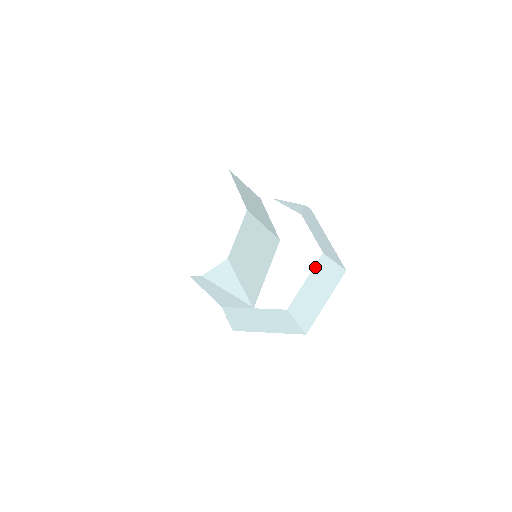
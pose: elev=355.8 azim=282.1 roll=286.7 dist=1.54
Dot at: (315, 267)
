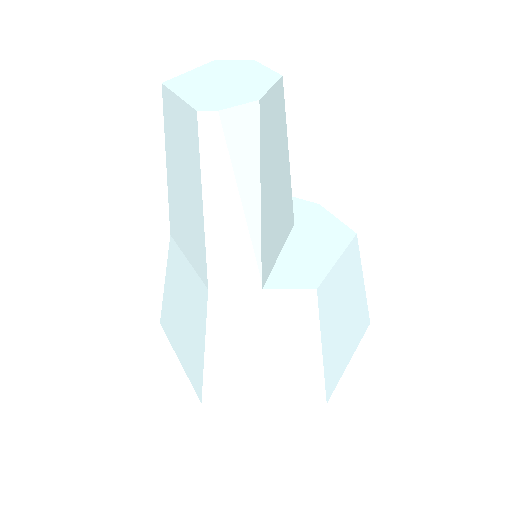
Dot at: (348, 250)
